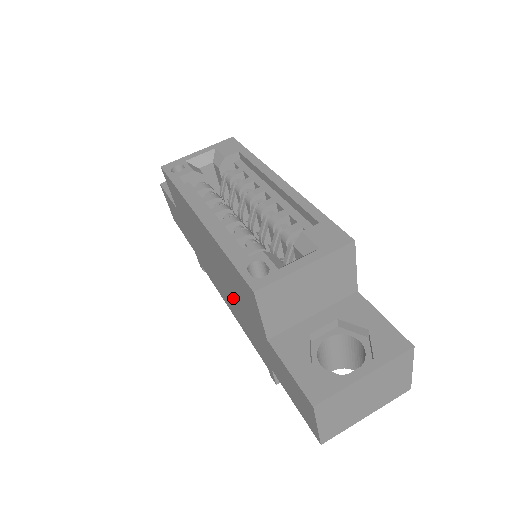
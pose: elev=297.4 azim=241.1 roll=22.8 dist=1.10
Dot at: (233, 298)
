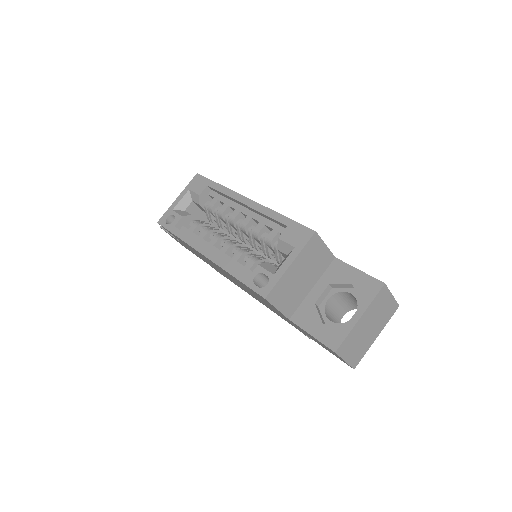
Dot at: occluded
